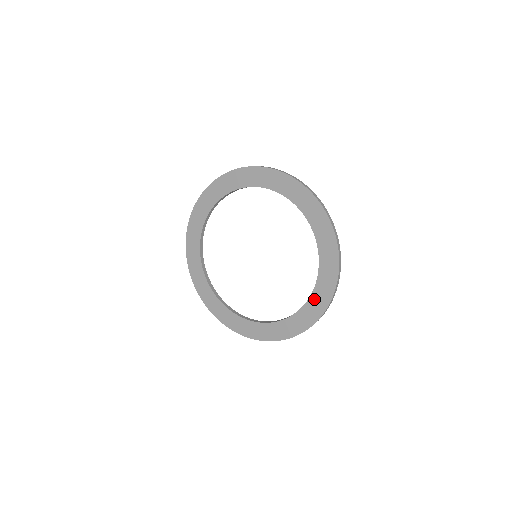
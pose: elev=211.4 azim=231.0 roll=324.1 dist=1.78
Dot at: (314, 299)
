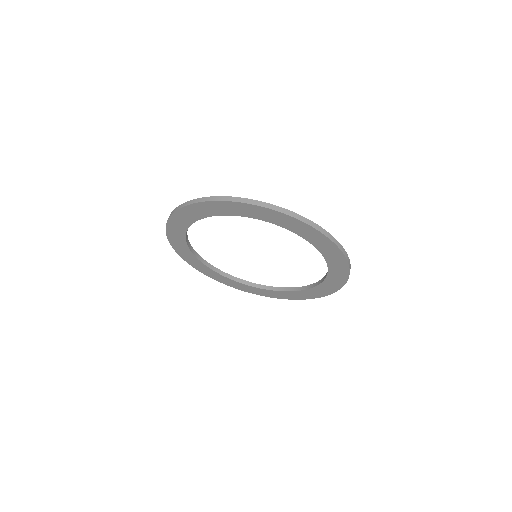
Dot at: (322, 287)
